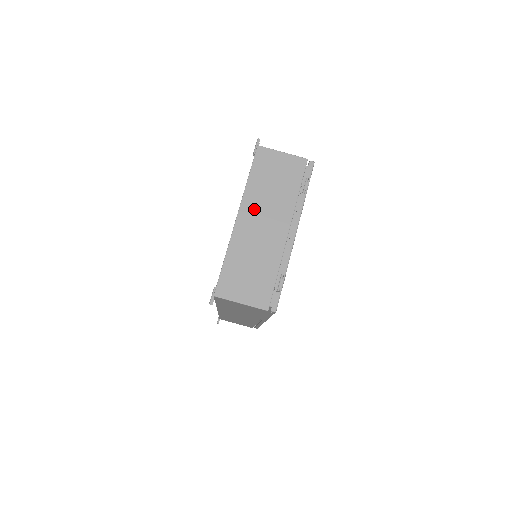
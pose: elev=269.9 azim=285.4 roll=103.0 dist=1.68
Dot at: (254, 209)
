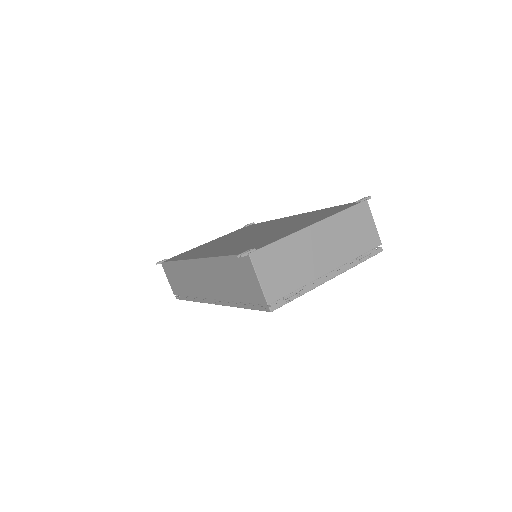
Dot at: (327, 233)
